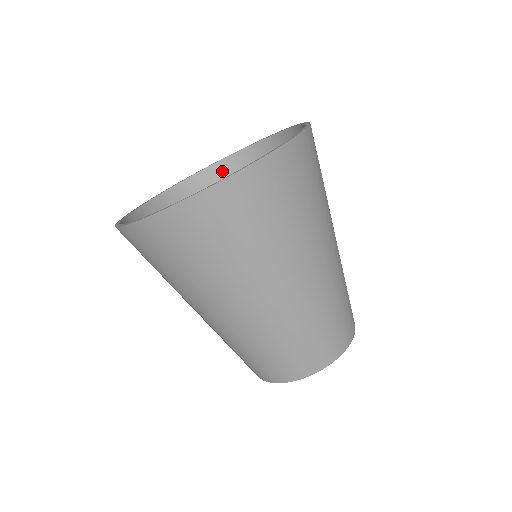
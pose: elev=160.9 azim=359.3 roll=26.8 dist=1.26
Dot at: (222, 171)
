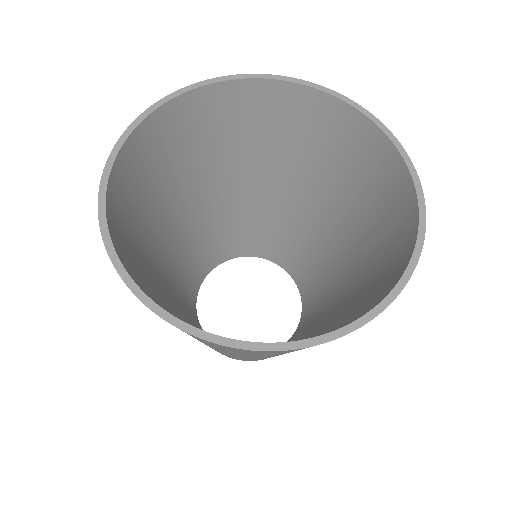
Dot at: (178, 112)
